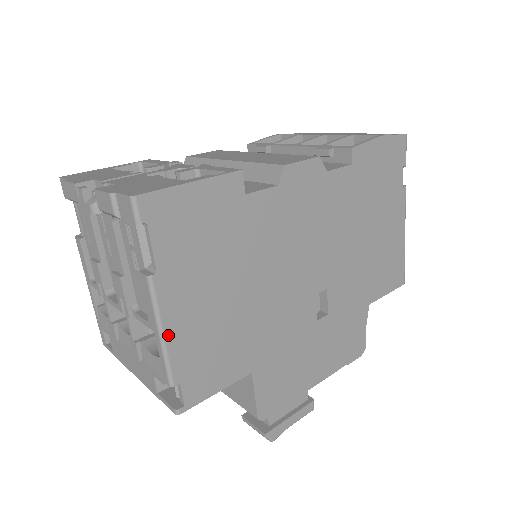
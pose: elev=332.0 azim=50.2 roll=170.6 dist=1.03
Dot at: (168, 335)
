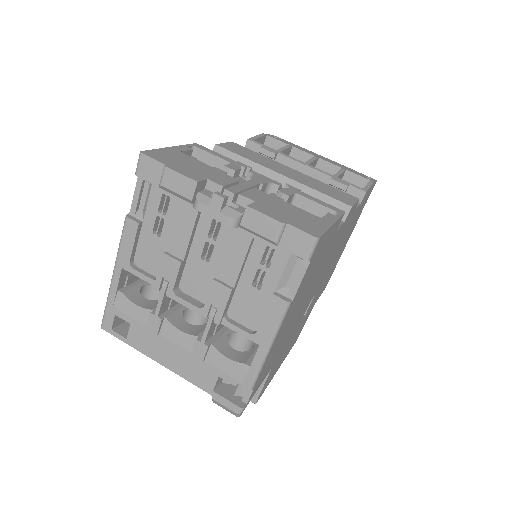
Dot at: (271, 349)
